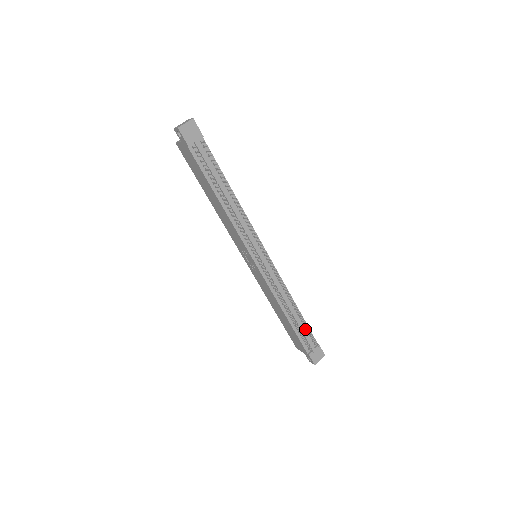
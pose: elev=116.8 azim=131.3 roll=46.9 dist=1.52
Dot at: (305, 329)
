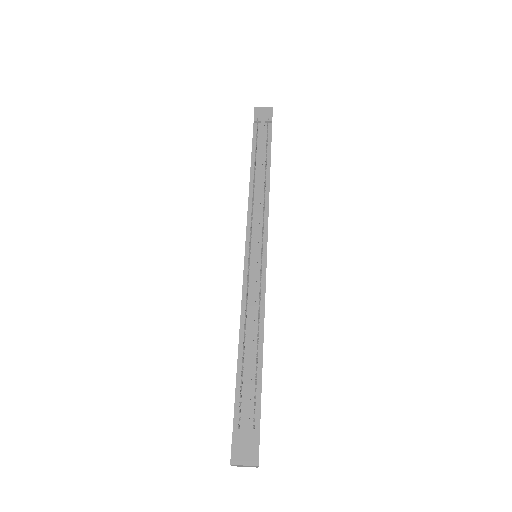
Dot at: (254, 388)
